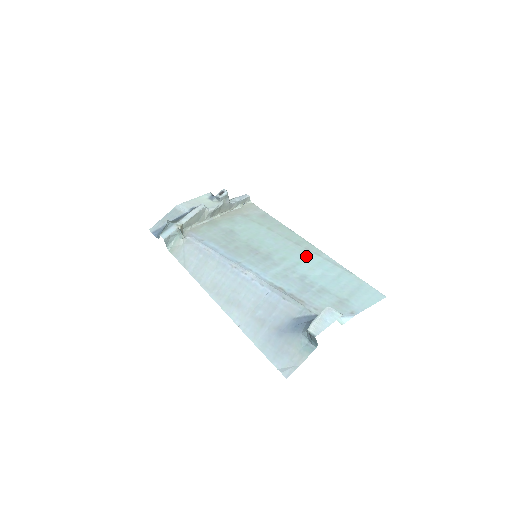
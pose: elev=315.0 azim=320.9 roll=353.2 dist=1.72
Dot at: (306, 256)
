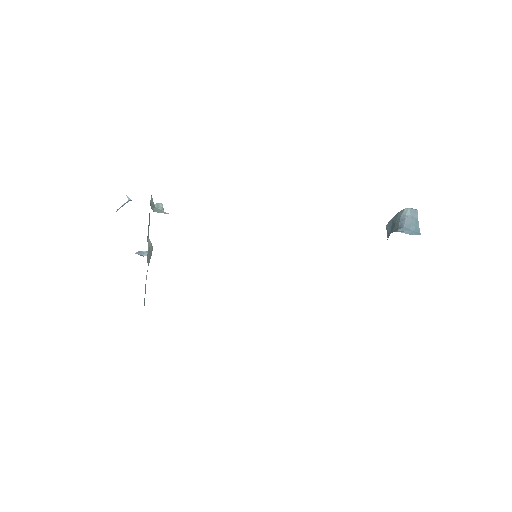
Dot at: occluded
